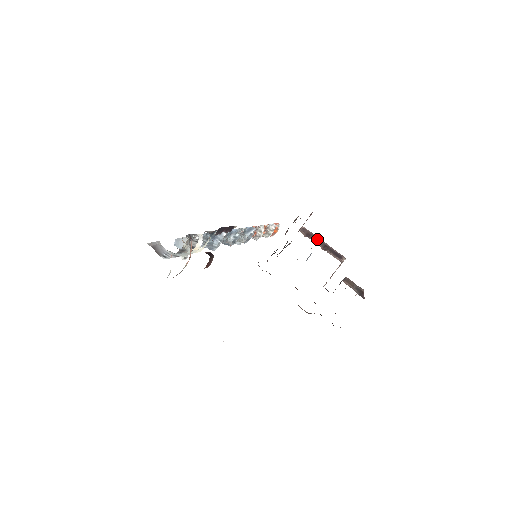
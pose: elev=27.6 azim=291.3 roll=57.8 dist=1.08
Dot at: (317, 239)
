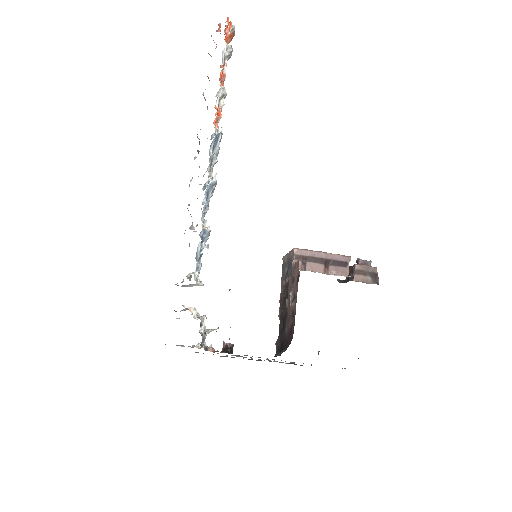
Dot at: (315, 259)
